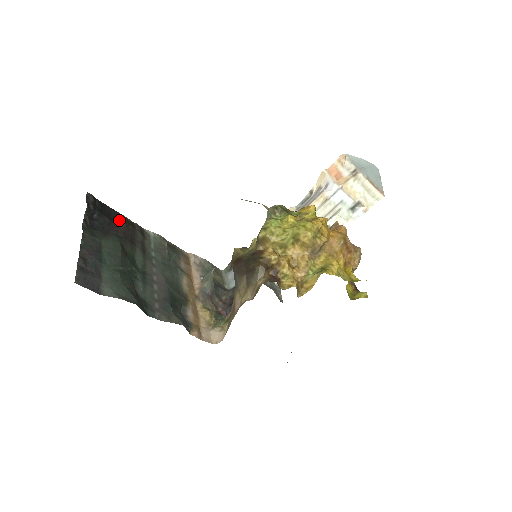
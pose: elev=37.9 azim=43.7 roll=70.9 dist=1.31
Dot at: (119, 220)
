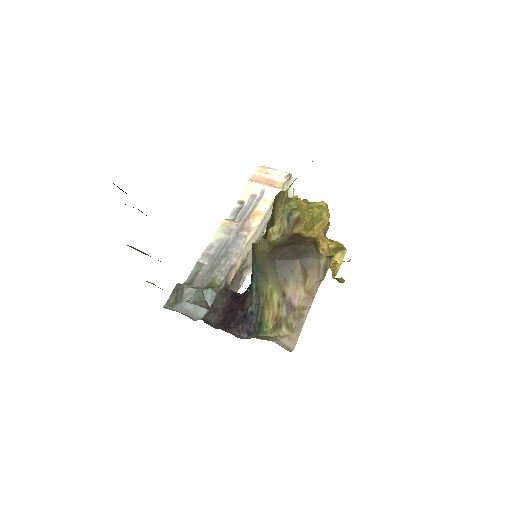
Dot at: occluded
